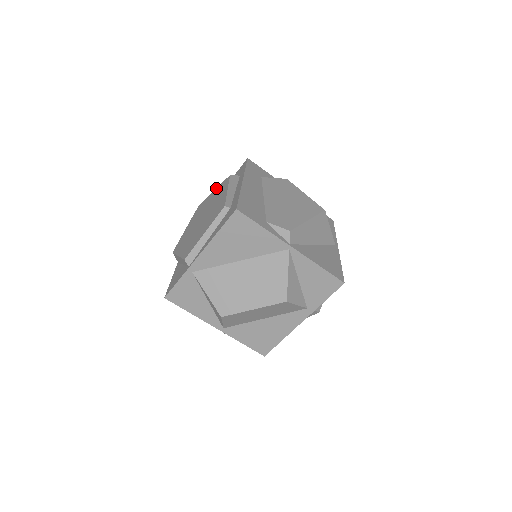
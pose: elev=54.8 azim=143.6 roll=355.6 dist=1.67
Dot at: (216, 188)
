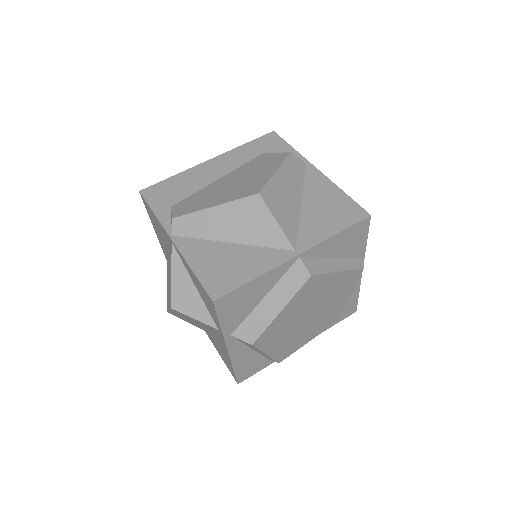
Dot at: occluded
